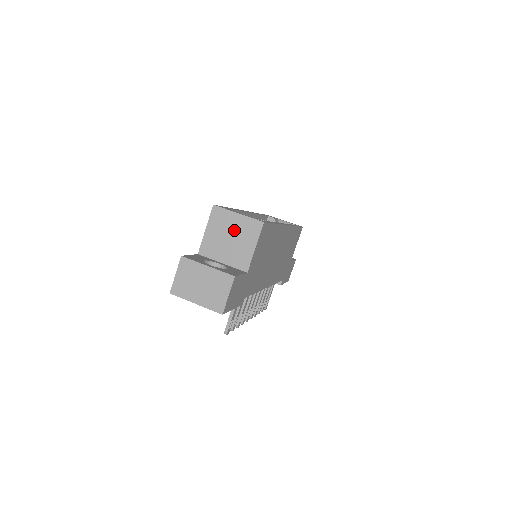
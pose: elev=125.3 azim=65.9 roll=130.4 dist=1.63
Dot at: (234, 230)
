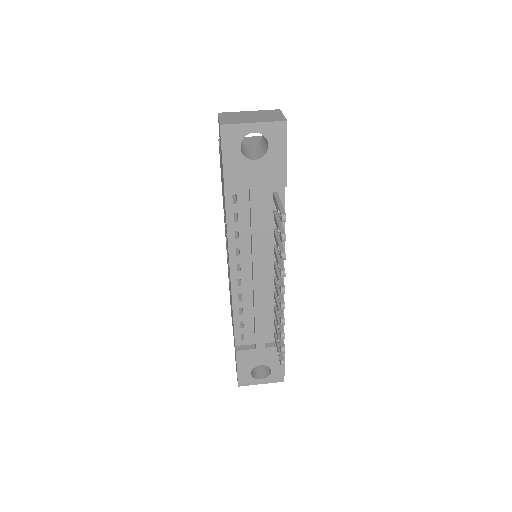
Dot at: (248, 142)
